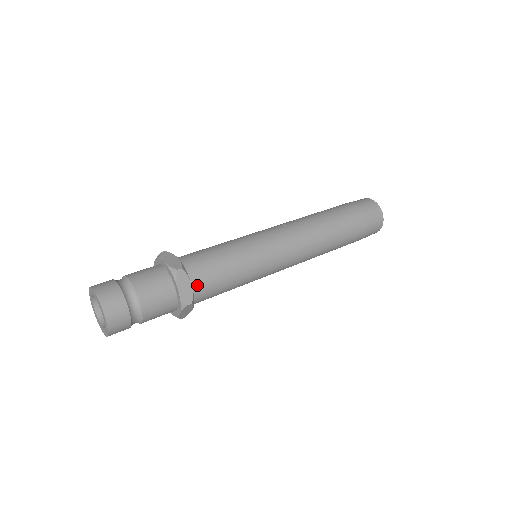
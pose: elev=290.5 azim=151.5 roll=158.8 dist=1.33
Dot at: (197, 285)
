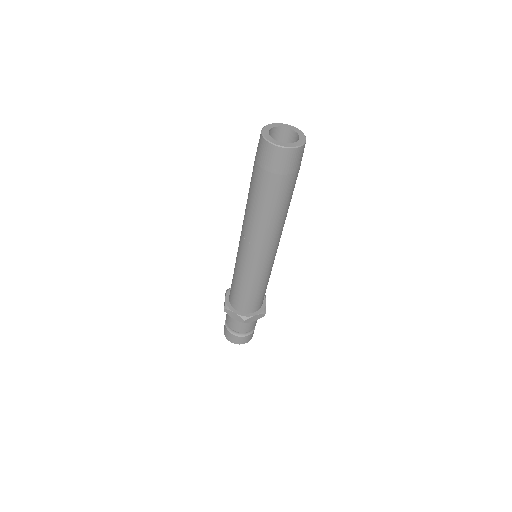
Dot at: (257, 308)
